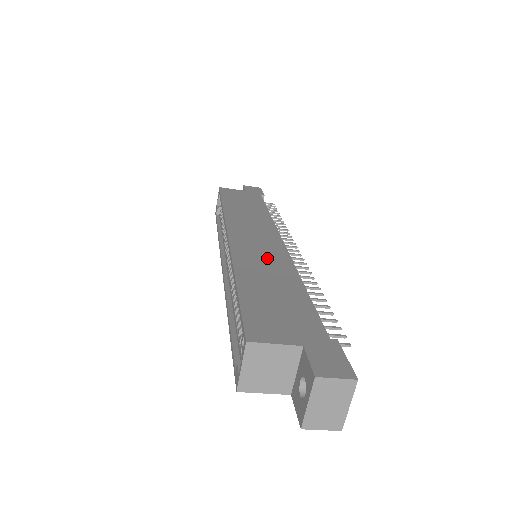
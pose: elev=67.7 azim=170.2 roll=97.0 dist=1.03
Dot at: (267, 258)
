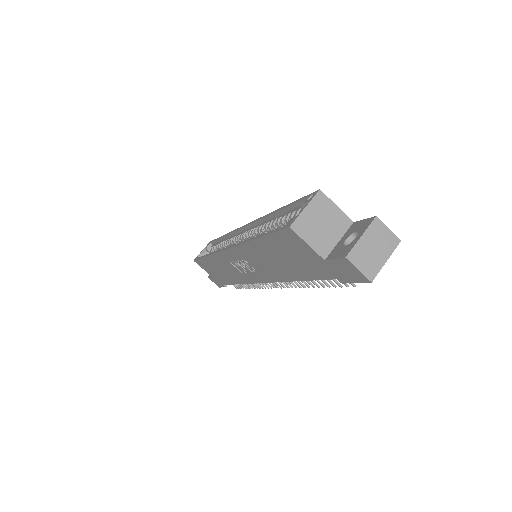
Dot at: occluded
